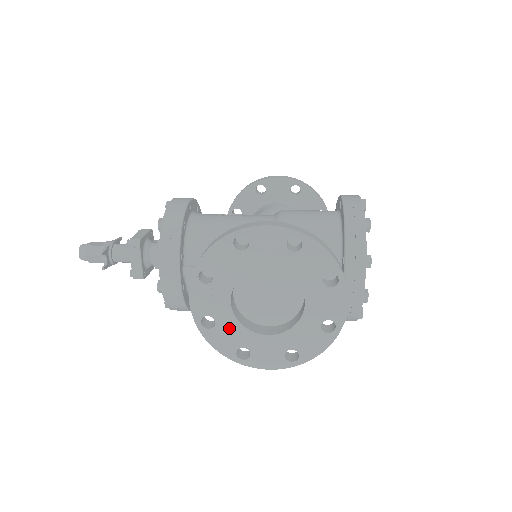
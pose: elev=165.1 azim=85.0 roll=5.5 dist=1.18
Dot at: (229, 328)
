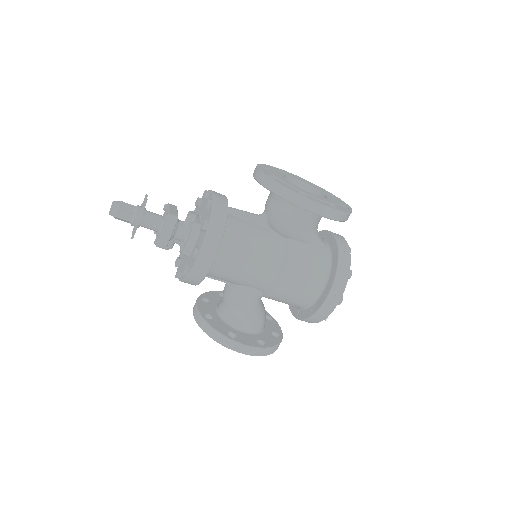
Dot at: (288, 183)
